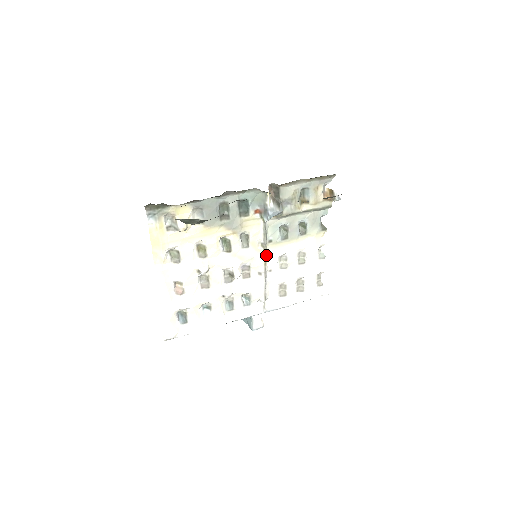
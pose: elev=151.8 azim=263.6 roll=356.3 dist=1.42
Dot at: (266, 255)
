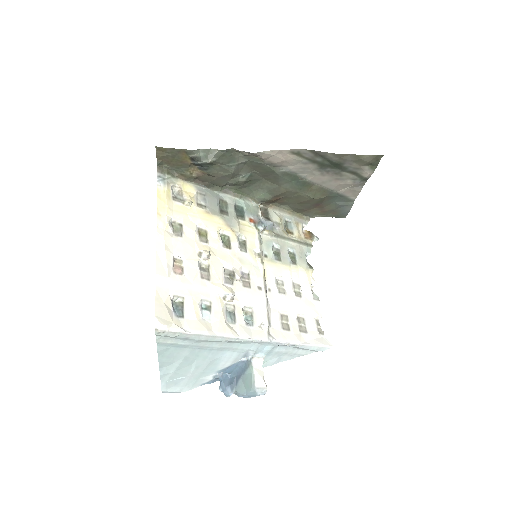
Dot at: (264, 268)
